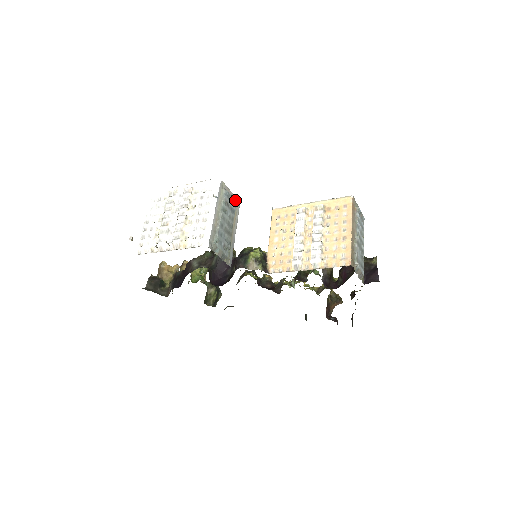
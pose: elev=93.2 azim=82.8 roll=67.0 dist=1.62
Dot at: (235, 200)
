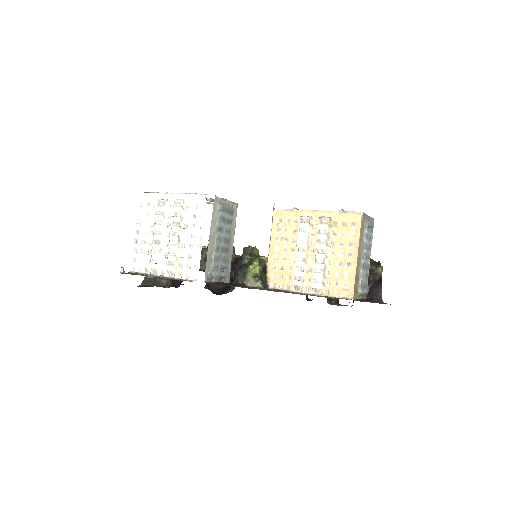
Dot at: (232, 209)
